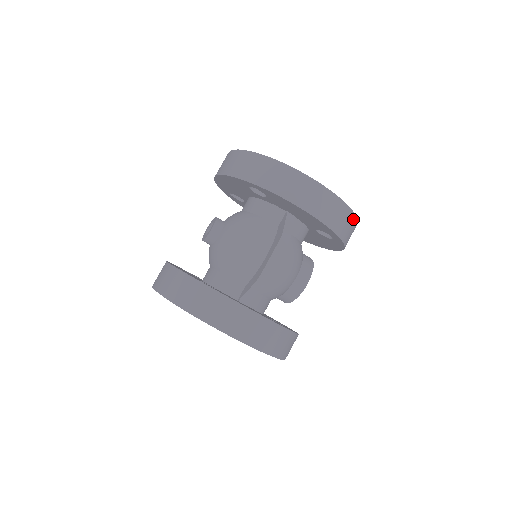
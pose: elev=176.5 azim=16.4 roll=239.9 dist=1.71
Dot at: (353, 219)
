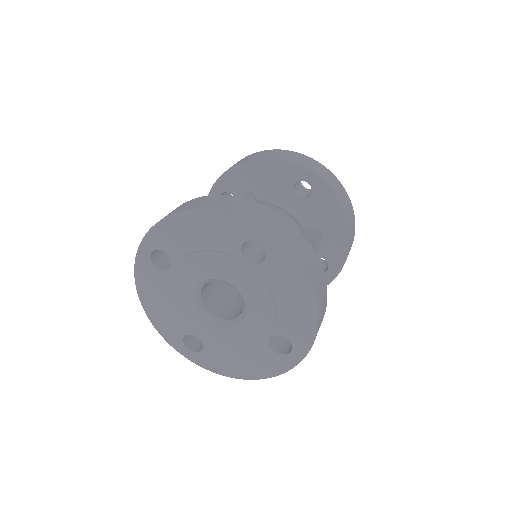
Dot at: occluded
